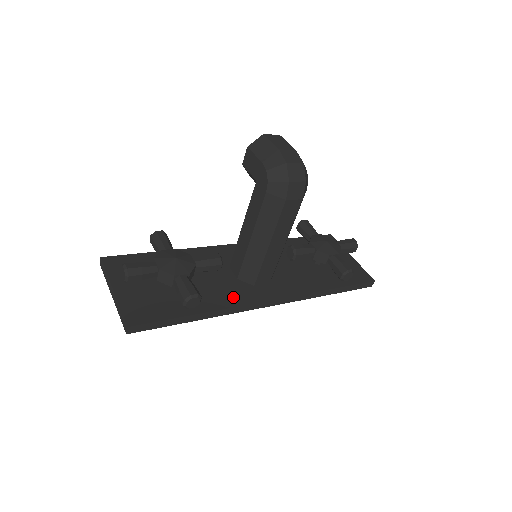
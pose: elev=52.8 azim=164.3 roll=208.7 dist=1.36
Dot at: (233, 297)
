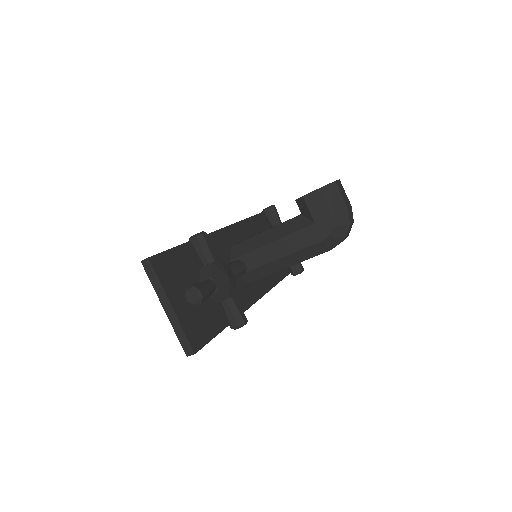
Dot at: (241, 300)
